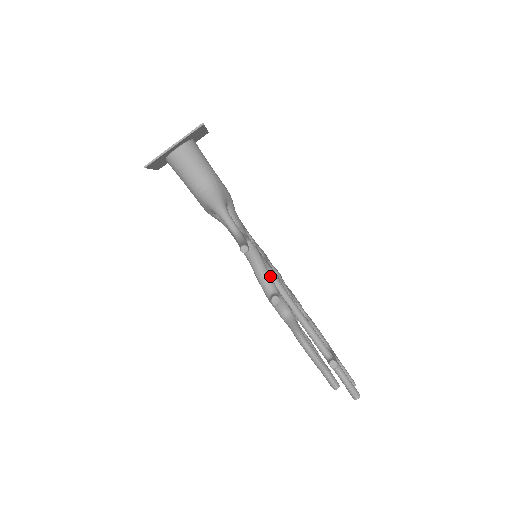
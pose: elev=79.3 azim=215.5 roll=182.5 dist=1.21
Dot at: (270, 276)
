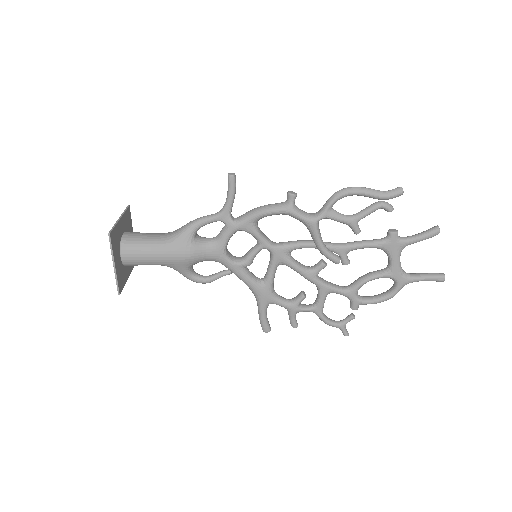
Dot at: occluded
